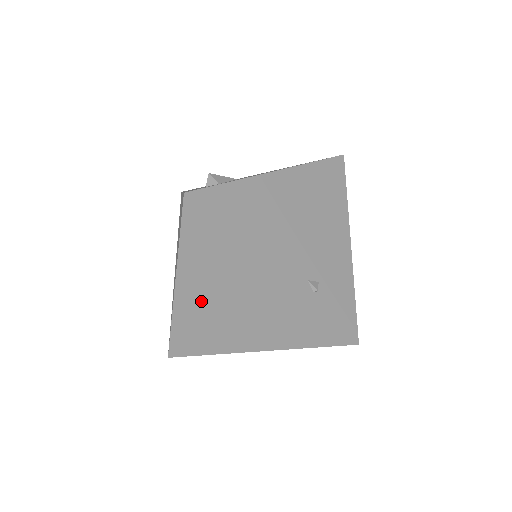
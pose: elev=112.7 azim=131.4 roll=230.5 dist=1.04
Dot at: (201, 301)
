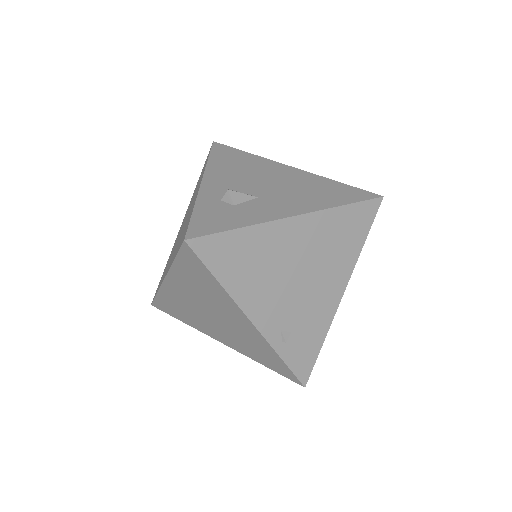
Dot at: (185, 298)
